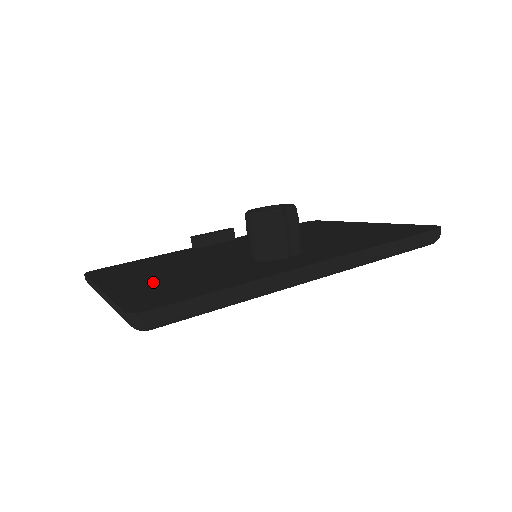
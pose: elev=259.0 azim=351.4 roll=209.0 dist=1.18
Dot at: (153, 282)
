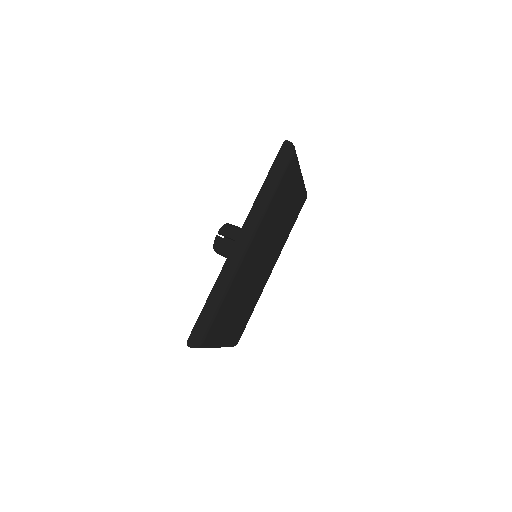
Dot at: occluded
